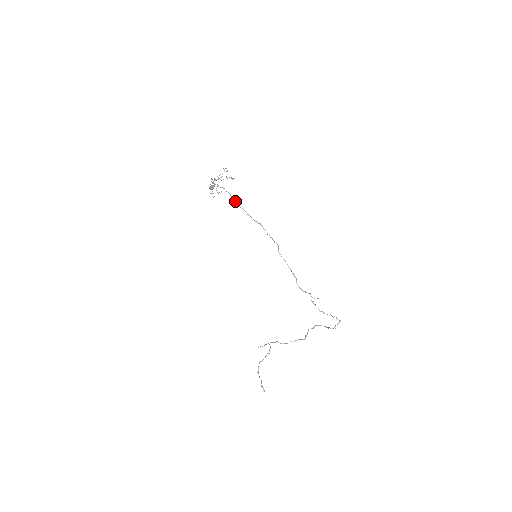
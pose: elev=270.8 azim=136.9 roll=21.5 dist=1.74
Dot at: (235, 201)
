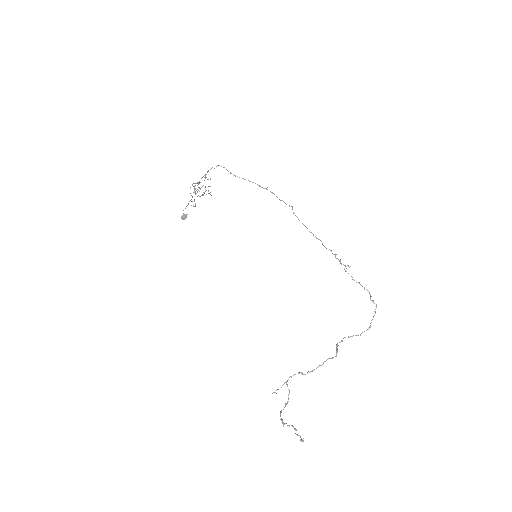
Dot at: occluded
